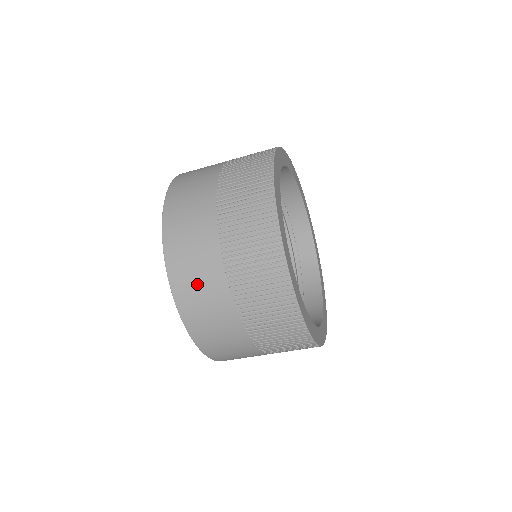
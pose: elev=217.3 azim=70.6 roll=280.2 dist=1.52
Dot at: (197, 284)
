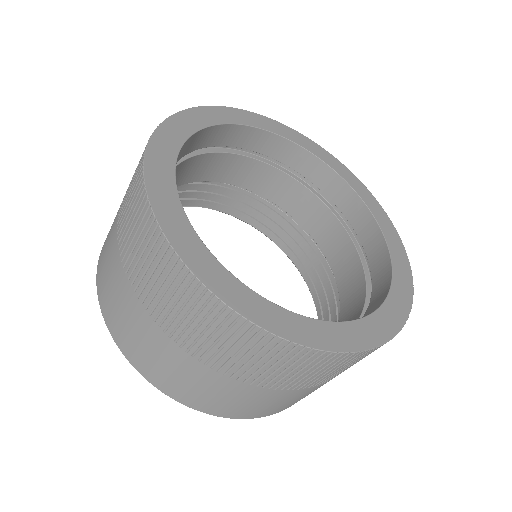
Dot at: (106, 254)
